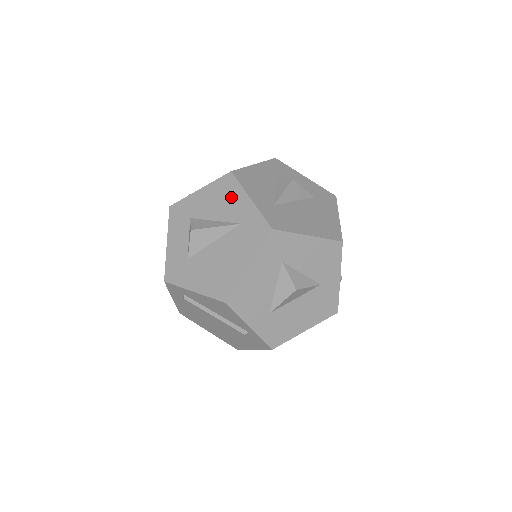
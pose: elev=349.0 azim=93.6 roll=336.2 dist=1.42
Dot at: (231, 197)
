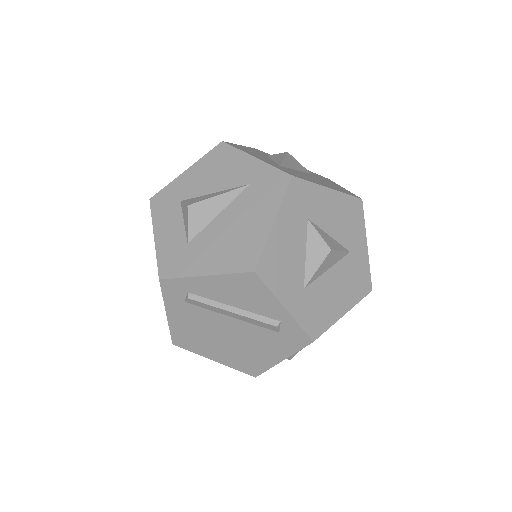
Dot at: (229, 164)
